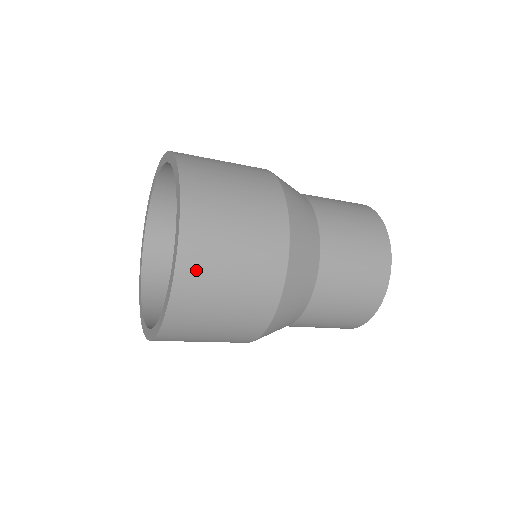
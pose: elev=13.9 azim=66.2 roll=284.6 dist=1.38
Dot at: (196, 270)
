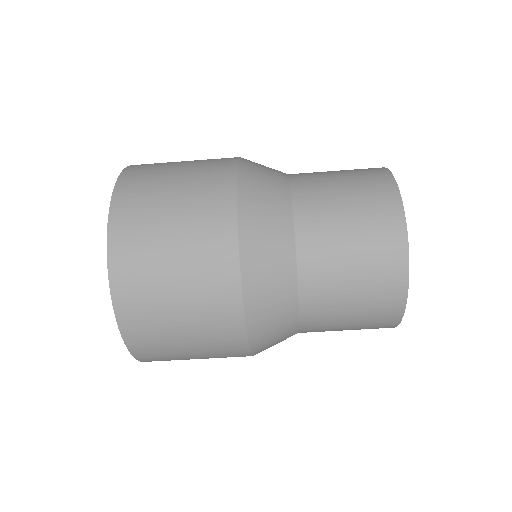
Dot at: (138, 179)
